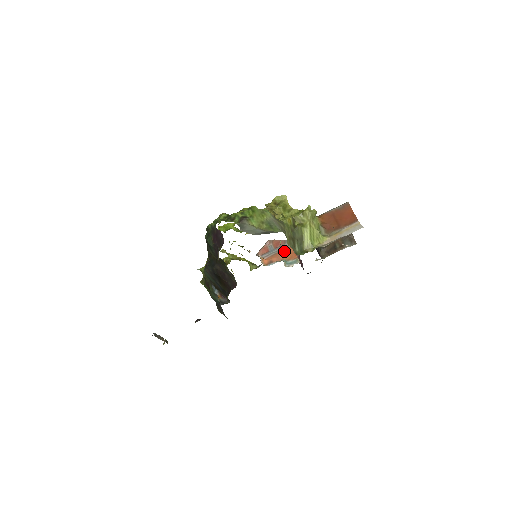
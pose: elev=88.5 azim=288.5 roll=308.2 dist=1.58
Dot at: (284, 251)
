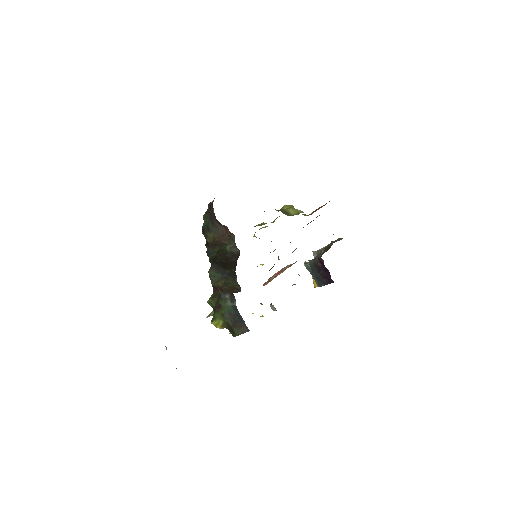
Dot at: (285, 268)
